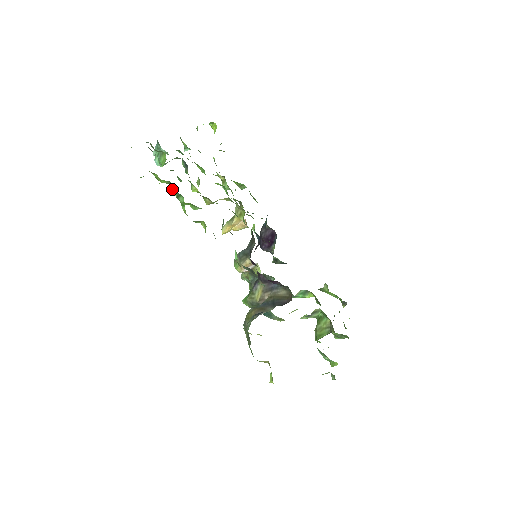
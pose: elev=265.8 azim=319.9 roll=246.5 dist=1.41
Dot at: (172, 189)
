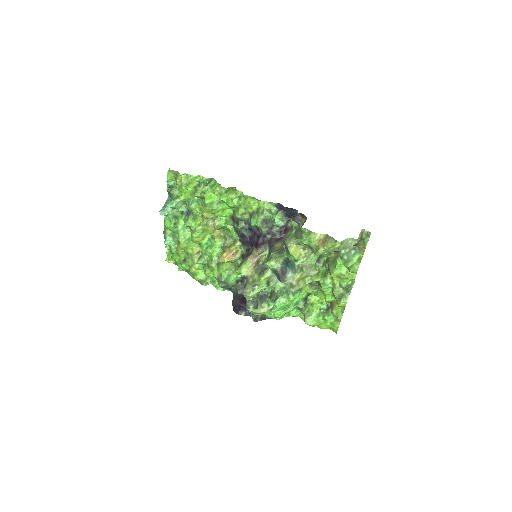
Dot at: (201, 185)
